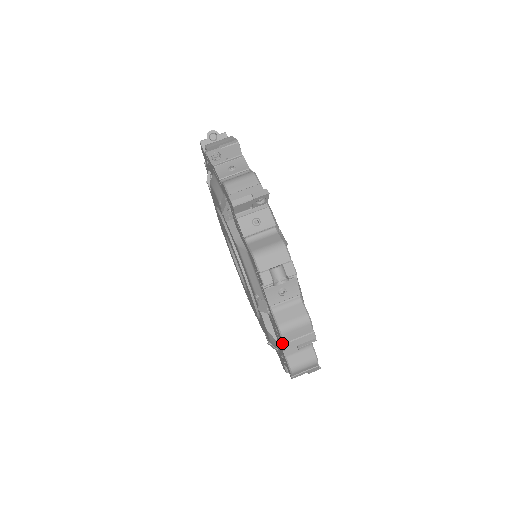
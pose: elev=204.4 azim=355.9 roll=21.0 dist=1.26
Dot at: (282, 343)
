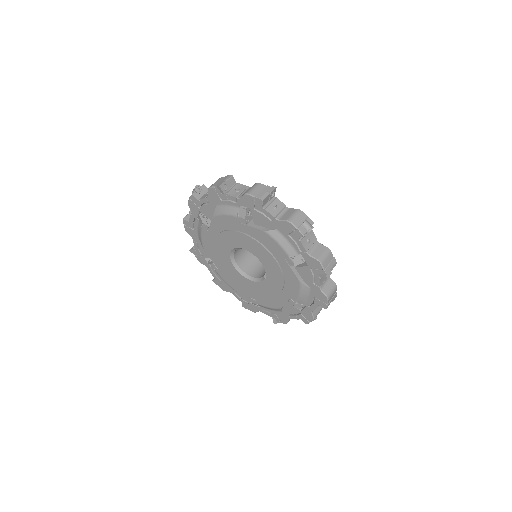
Dot at: (322, 272)
